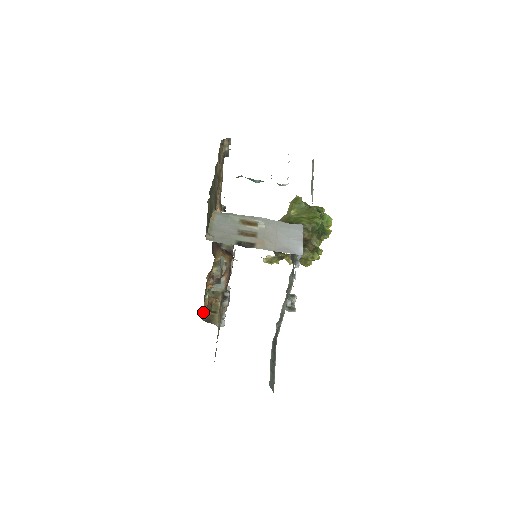
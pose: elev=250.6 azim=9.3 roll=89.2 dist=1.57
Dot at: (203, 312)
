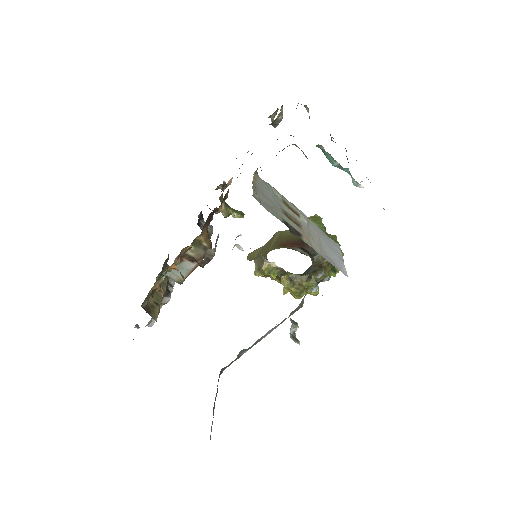
Dot at: (147, 295)
